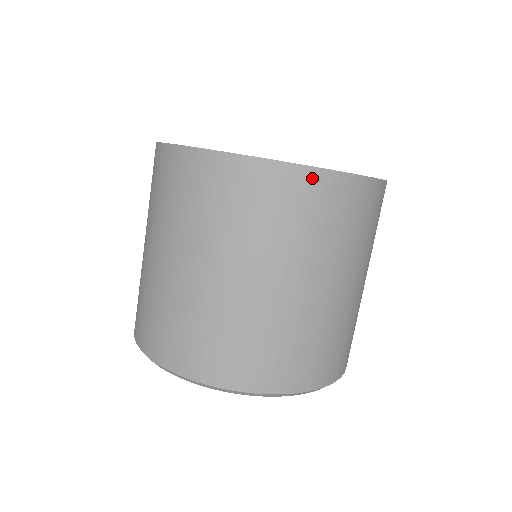
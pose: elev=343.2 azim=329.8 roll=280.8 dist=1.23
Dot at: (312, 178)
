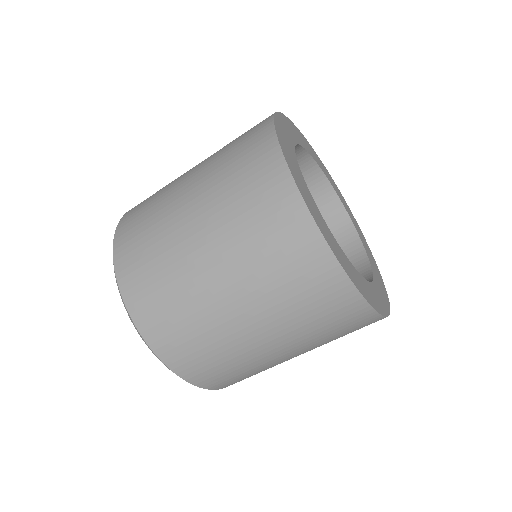
Dot at: (291, 198)
